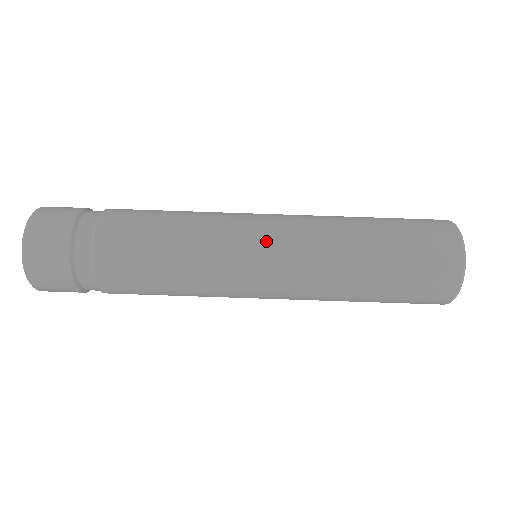
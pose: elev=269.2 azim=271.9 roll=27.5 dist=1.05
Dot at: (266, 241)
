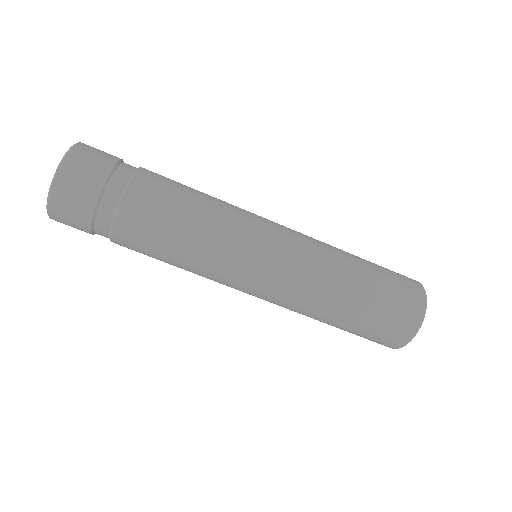
Dot at: (279, 230)
